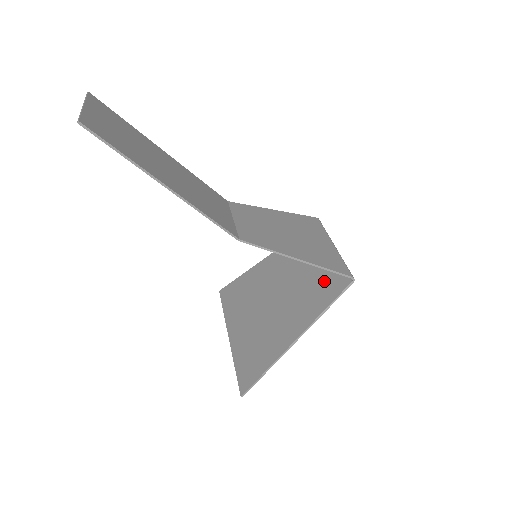
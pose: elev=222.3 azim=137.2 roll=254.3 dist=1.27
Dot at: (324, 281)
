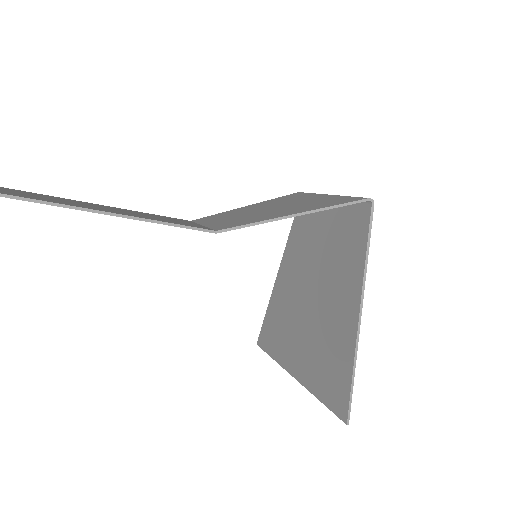
Dot at: (345, 232)
